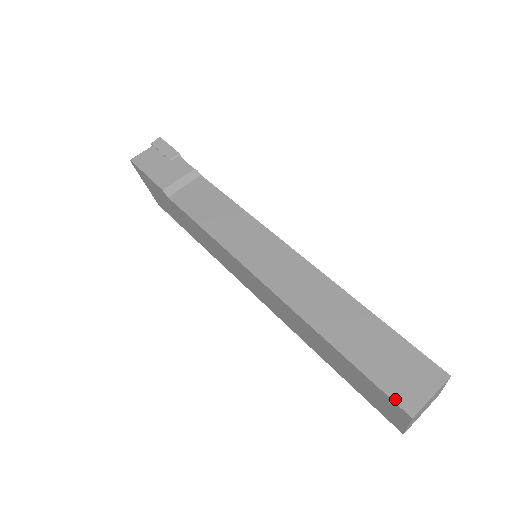
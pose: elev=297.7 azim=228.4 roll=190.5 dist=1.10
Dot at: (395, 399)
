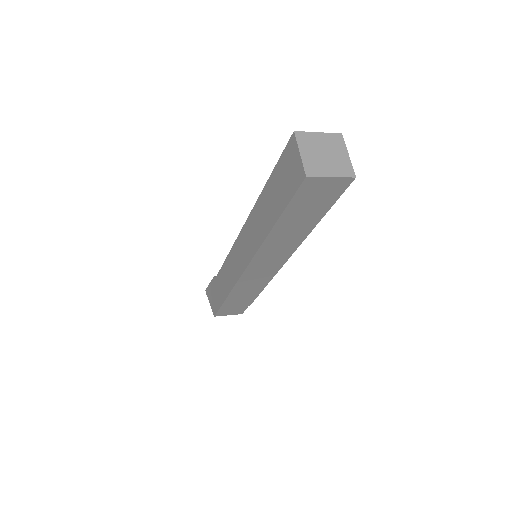
Dot at: (289, 144)
